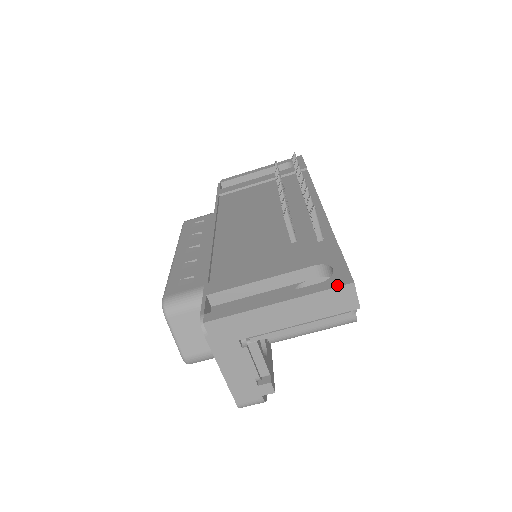
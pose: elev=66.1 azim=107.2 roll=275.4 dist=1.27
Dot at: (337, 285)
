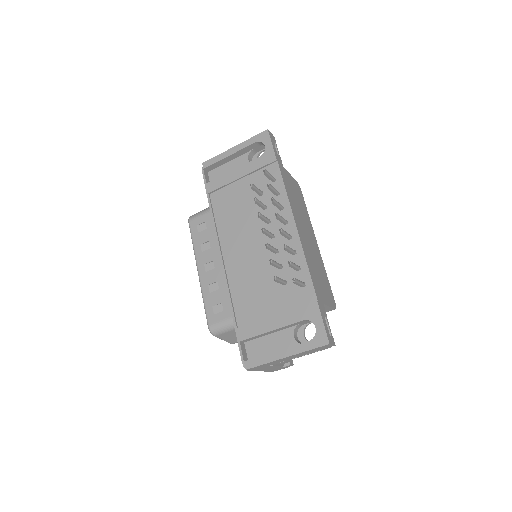
Dot at: (320, 345)
